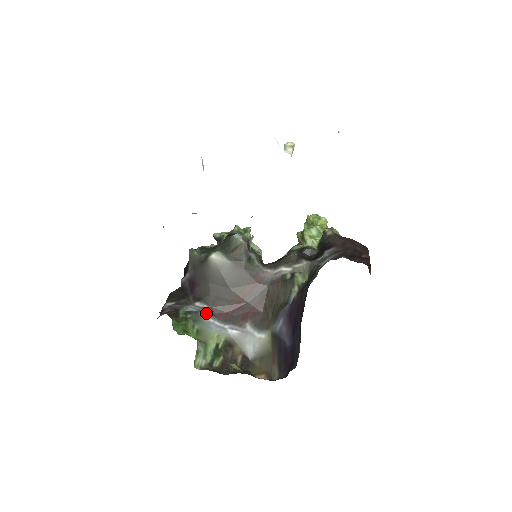
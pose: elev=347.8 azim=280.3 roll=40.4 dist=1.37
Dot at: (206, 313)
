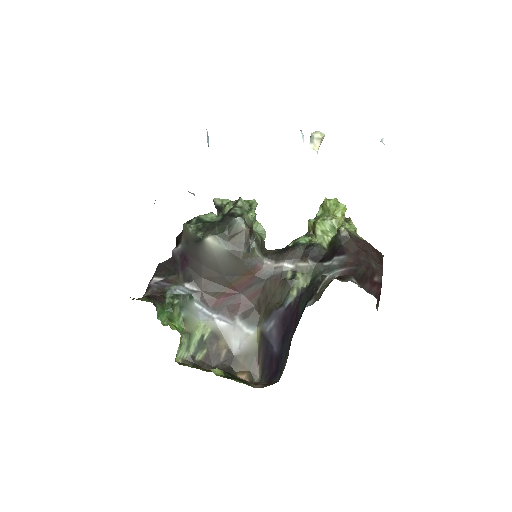
Dot at: (195, 297)
